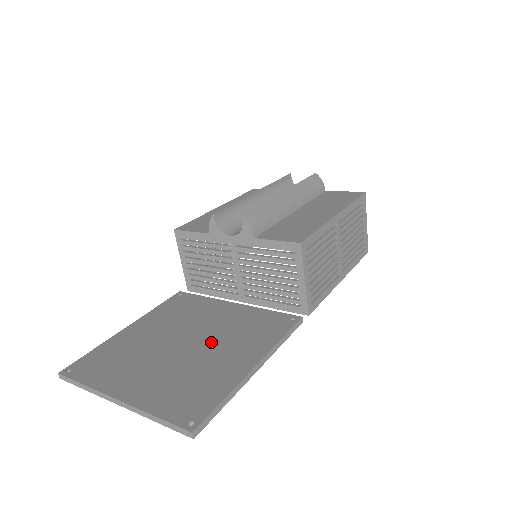
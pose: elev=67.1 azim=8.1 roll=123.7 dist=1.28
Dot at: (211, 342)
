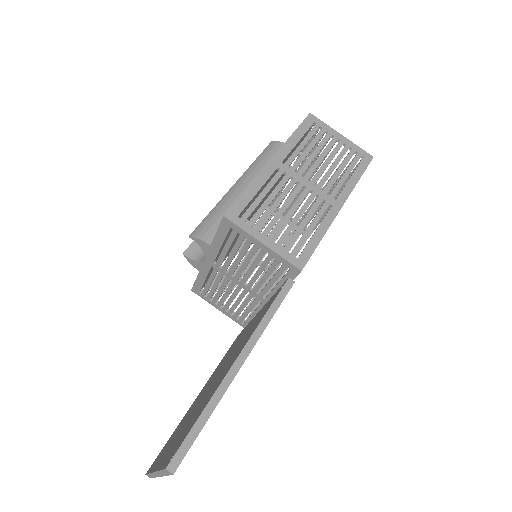
Dot at: (225, 365)
